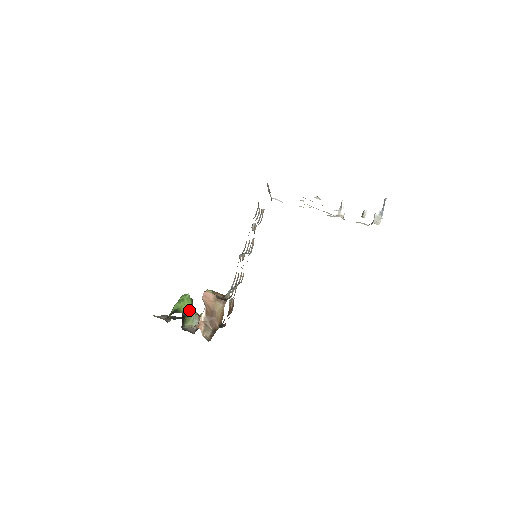
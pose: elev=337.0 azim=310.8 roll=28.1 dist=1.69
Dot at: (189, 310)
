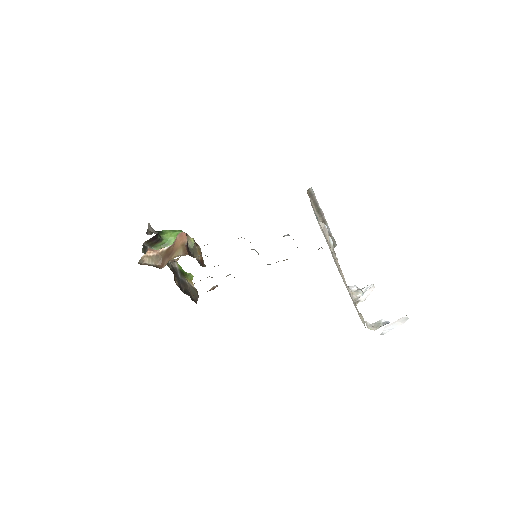
Dot at: (169, 242)
